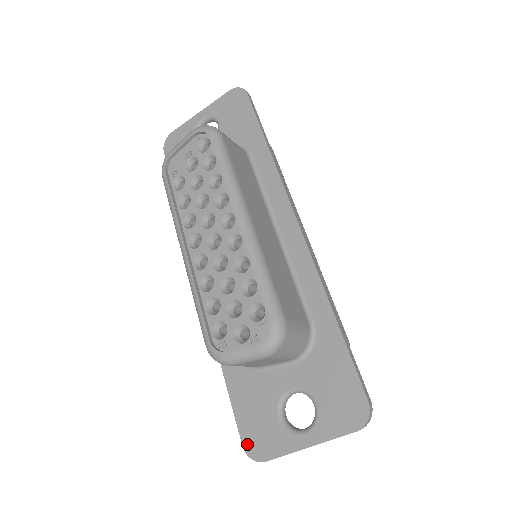
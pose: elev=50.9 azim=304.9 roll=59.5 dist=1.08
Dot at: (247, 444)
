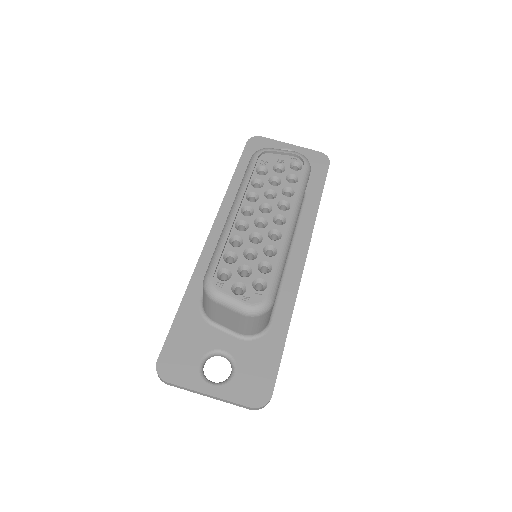
Dot at: (162, 362)
